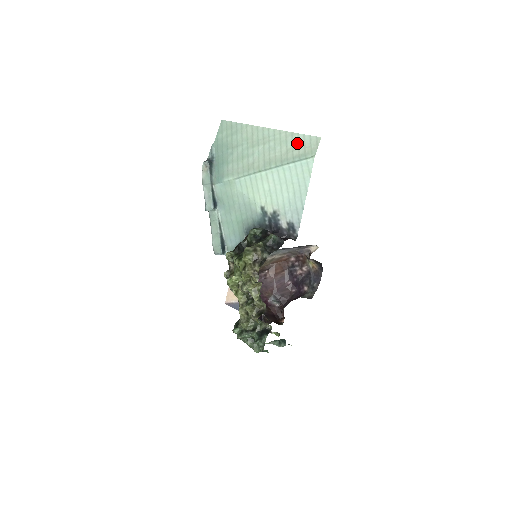
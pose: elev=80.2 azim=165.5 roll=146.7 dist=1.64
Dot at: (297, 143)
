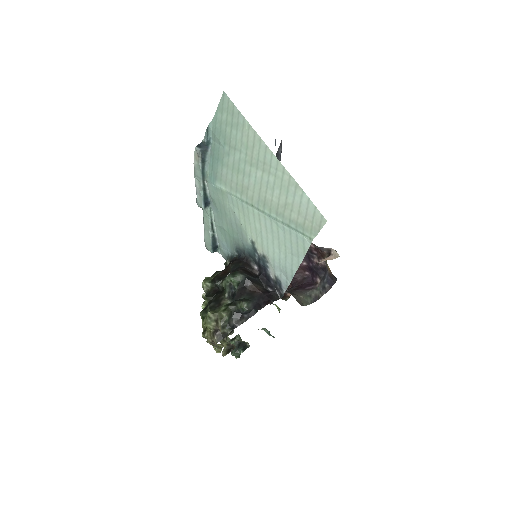
Dot at: (298, 204)
